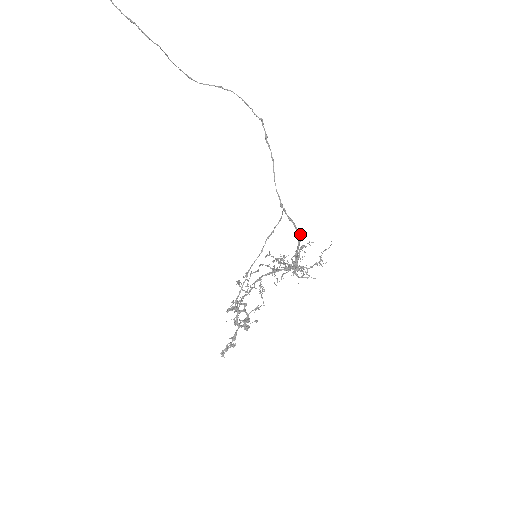
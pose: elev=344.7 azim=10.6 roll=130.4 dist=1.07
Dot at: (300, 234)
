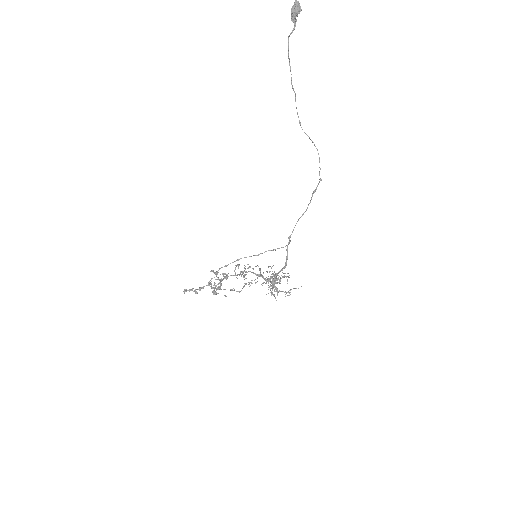
Dot at: occluded
